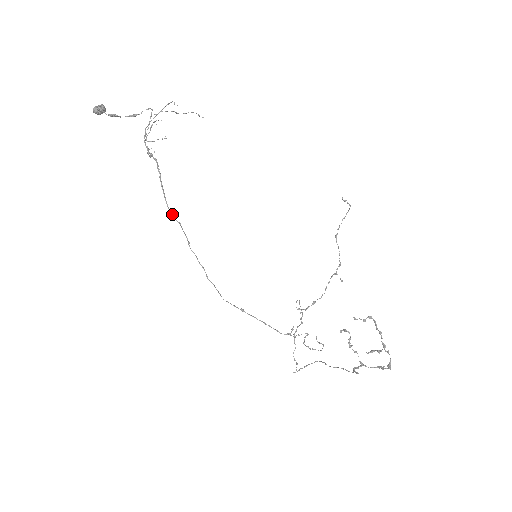
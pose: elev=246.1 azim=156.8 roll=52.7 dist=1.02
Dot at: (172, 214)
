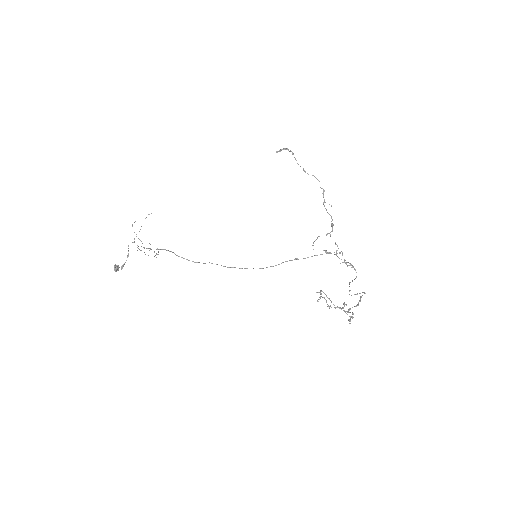
Dot at: occluded
